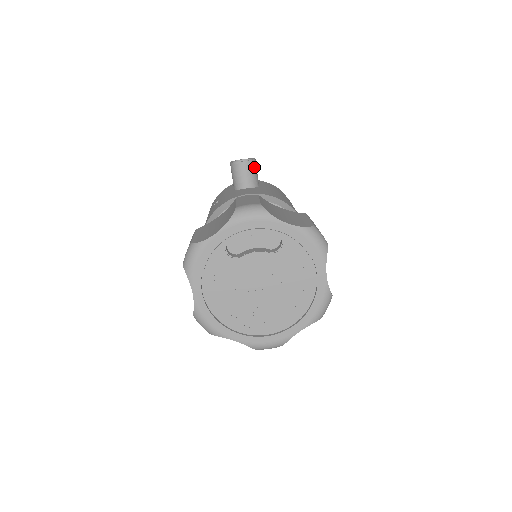
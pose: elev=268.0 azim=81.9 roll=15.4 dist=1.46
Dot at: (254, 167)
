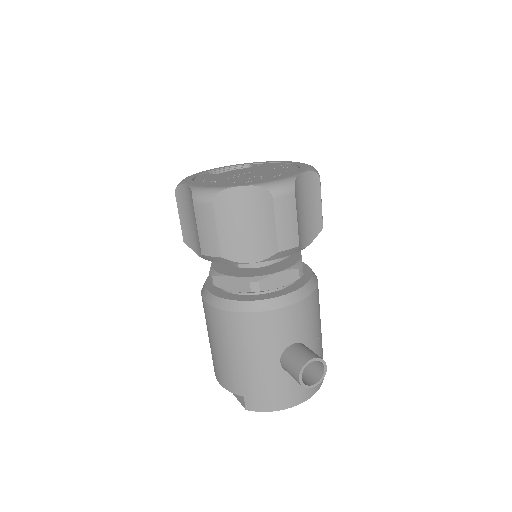
Dot at: occluded
